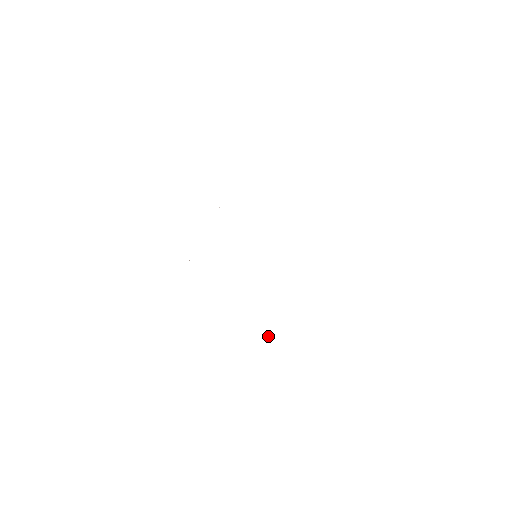
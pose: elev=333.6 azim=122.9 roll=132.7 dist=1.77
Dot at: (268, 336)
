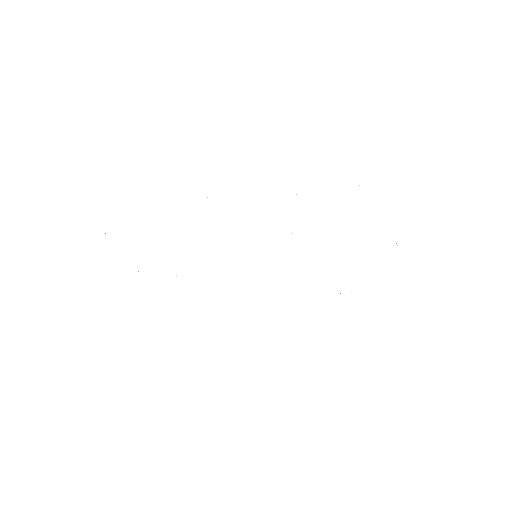
Dot at: occluded
